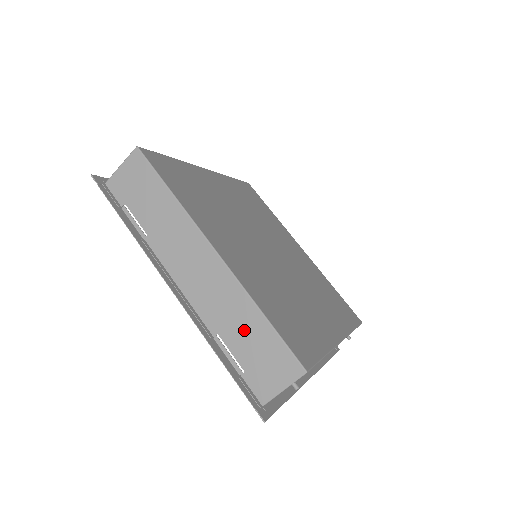
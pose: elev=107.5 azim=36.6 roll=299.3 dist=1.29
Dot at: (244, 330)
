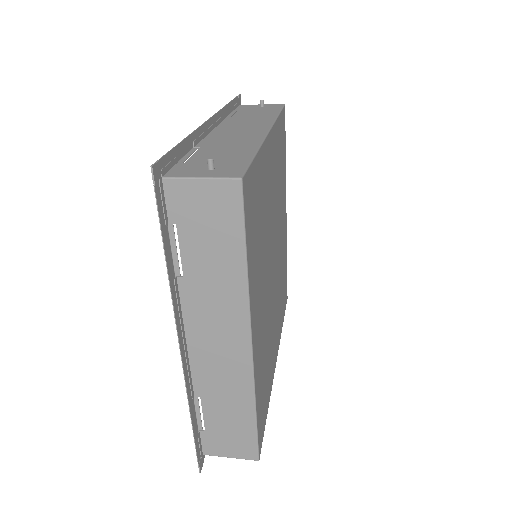
Dot at: (229, 411)
